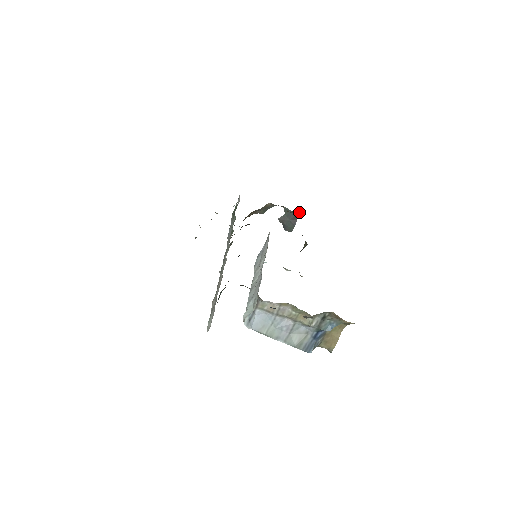
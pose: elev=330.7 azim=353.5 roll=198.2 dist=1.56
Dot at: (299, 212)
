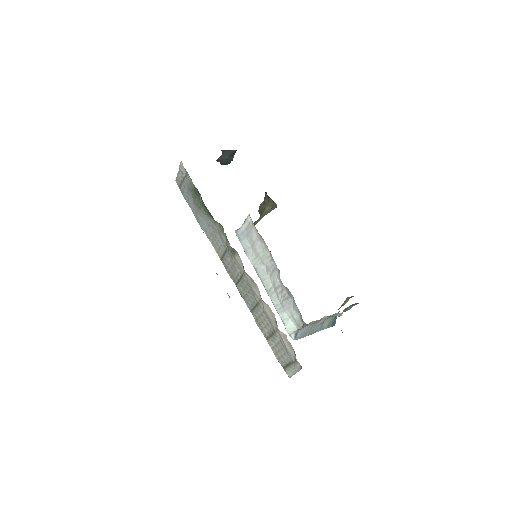
Dot at: occluded
